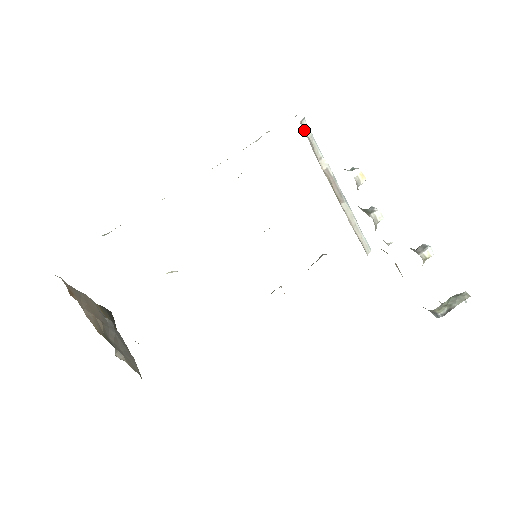
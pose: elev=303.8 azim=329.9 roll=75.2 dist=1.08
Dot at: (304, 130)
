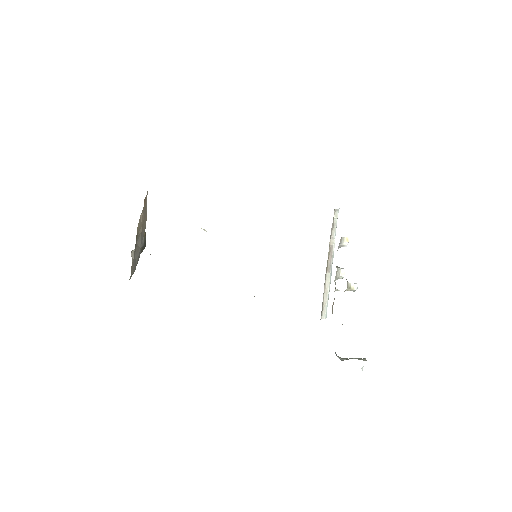
Dot at: (334, 216)
